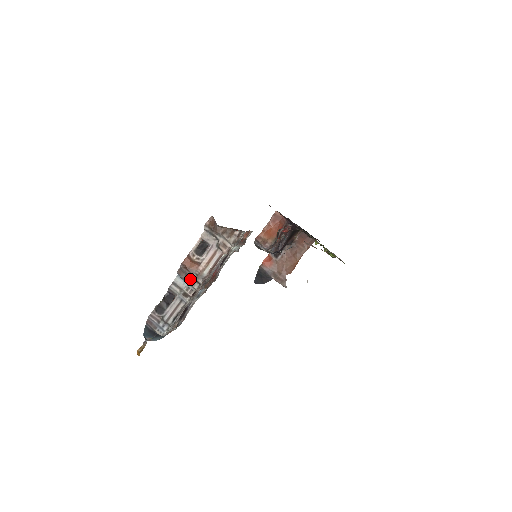
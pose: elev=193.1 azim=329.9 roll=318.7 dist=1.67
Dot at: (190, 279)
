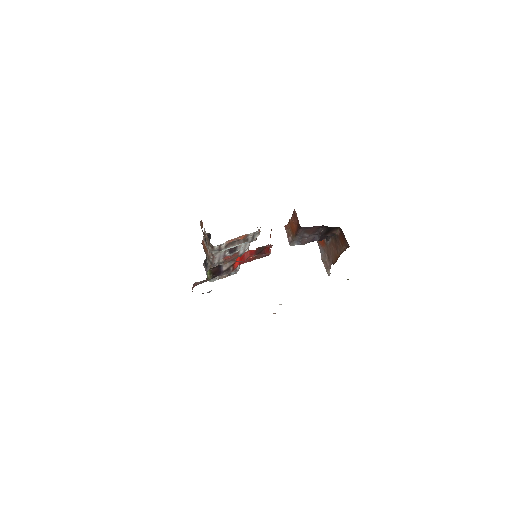
Dot at: occluded
